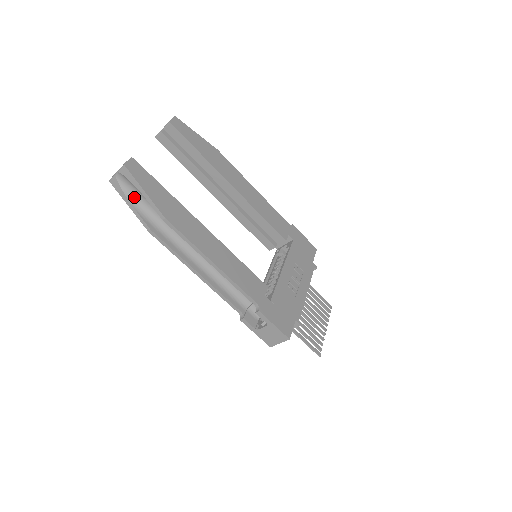
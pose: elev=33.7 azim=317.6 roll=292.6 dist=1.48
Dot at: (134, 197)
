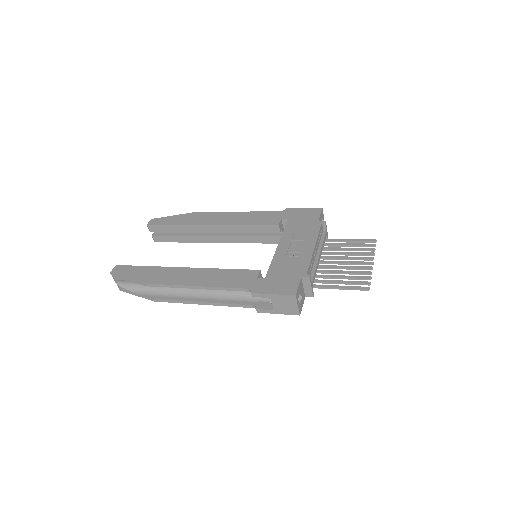
Dot at: (134, 287)
